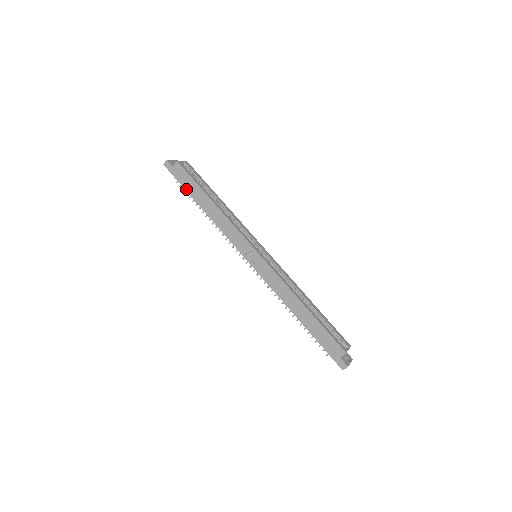
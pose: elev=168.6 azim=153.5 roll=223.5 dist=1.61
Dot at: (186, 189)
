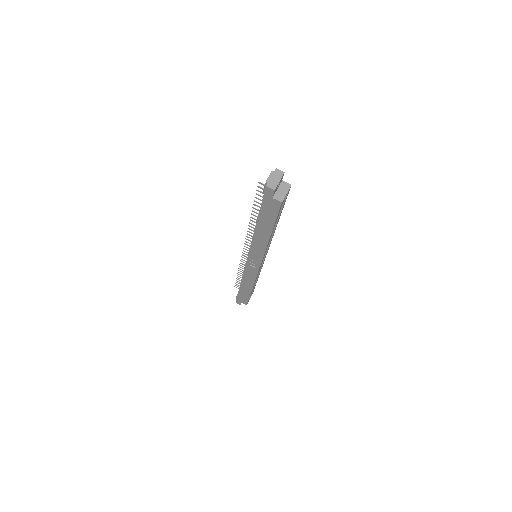
Dot at: (261, 213)
